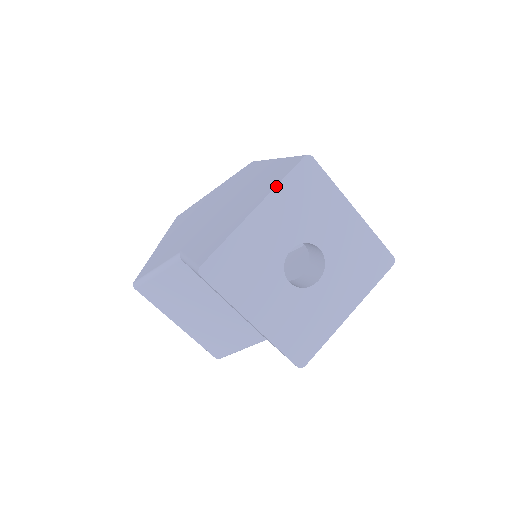
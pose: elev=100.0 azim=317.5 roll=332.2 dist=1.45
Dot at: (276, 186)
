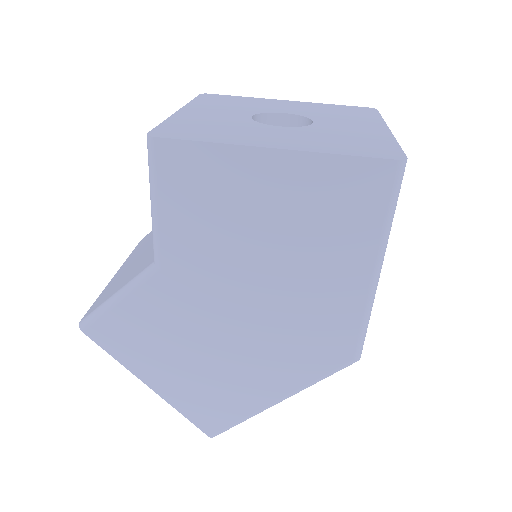
Dot at: (323, 104)
